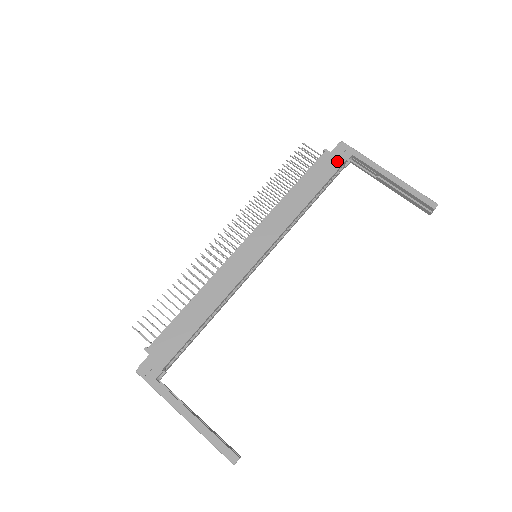
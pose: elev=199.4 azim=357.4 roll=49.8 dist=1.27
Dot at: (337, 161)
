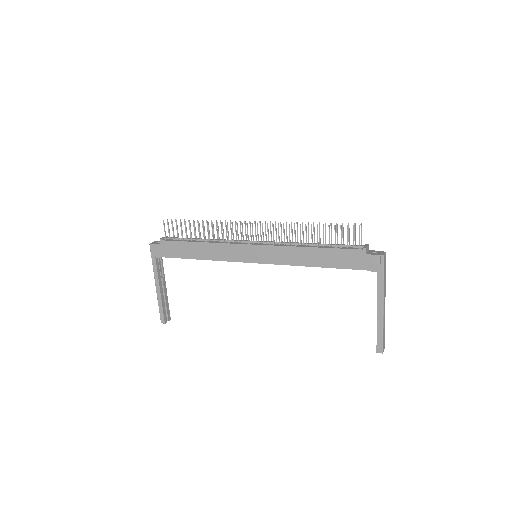
Dot at: (362, 264)
